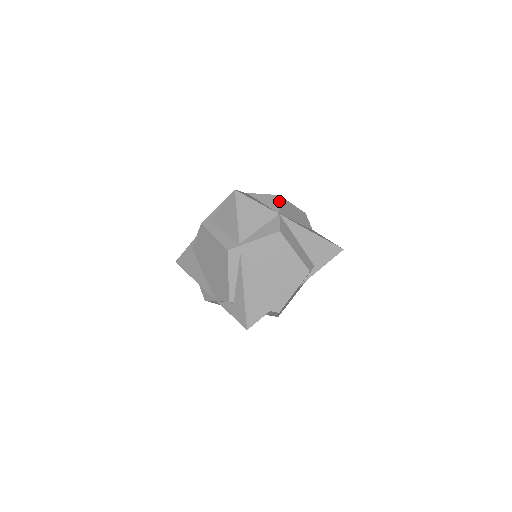
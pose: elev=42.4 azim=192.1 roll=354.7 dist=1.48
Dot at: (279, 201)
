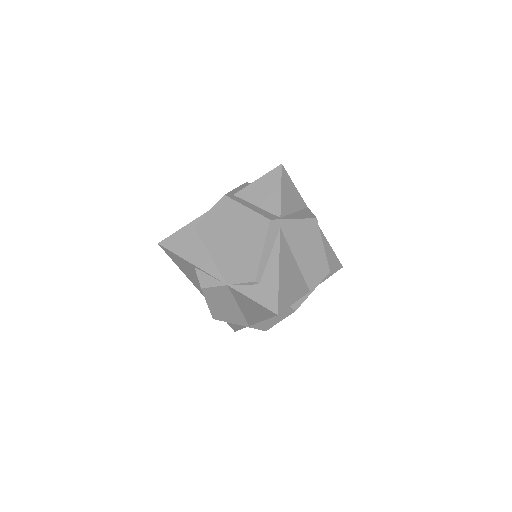
Dot at: occluded
